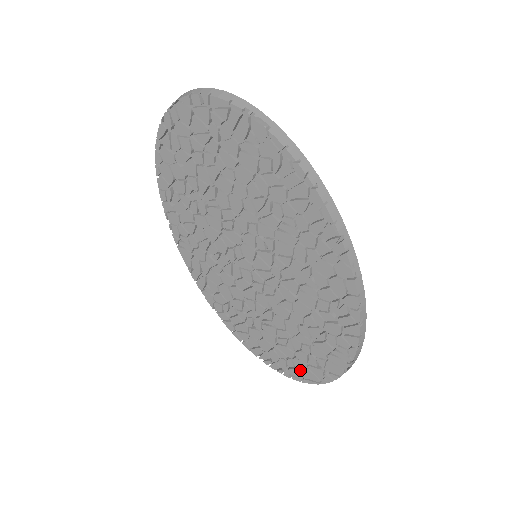
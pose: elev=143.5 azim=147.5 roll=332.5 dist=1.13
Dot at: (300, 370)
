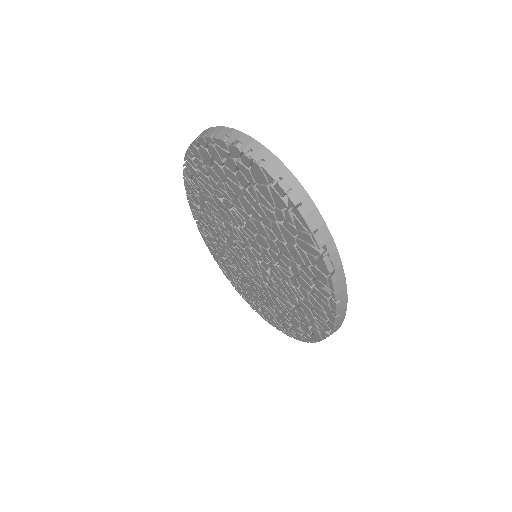
Dot at: (245, 296)
